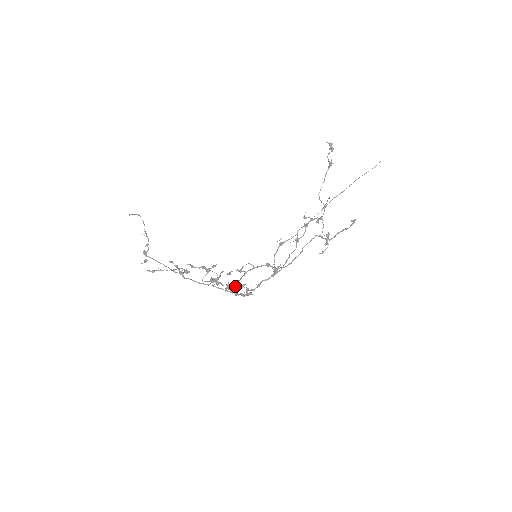
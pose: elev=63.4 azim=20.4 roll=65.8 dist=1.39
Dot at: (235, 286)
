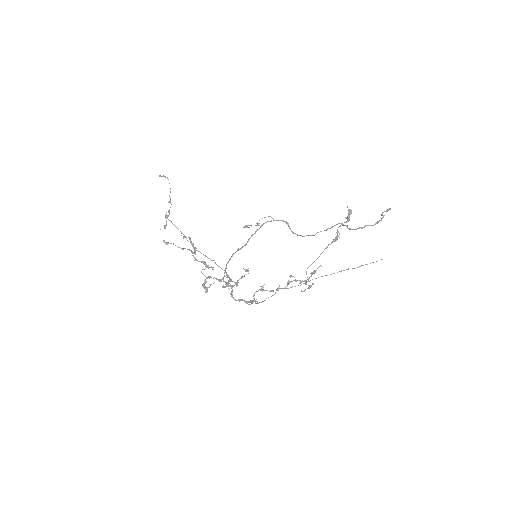
Dot at: (225, 287)
